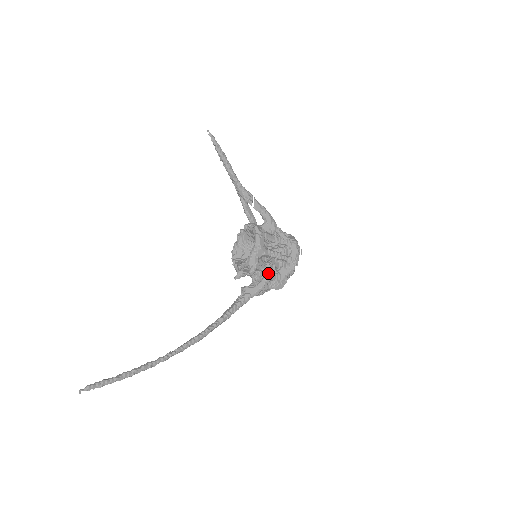
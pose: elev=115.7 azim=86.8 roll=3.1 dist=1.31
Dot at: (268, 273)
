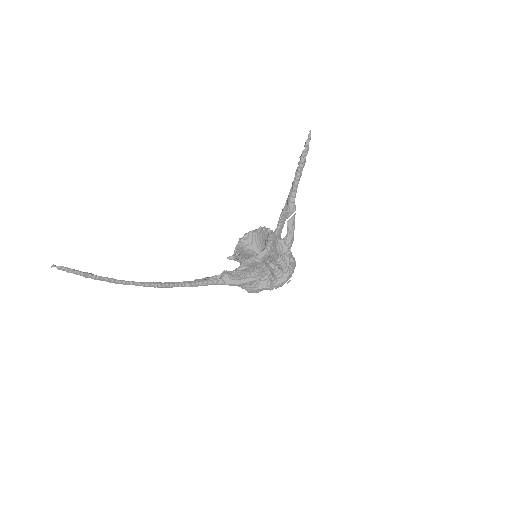
Dot at: (250, 279)
